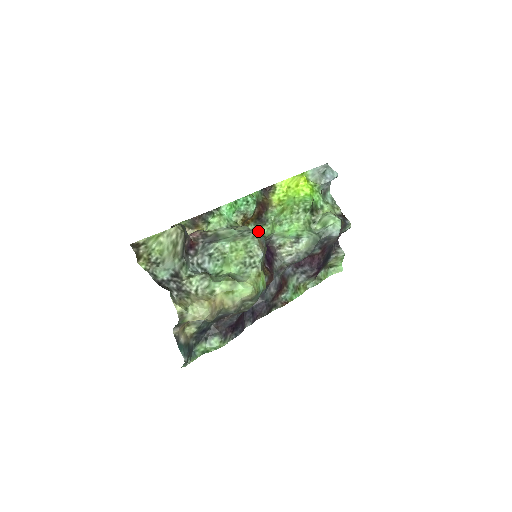
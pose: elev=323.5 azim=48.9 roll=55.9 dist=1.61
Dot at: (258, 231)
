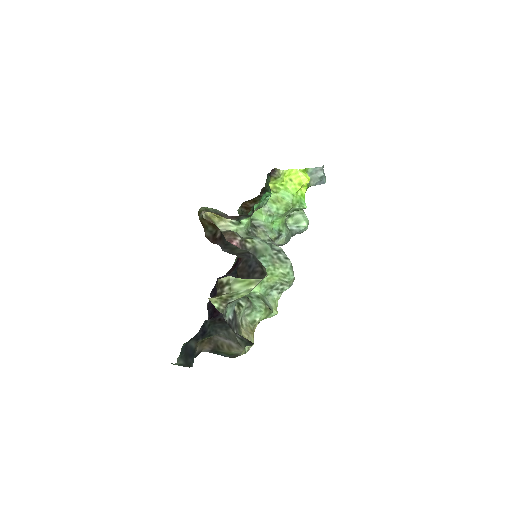
Dot at: occluded
